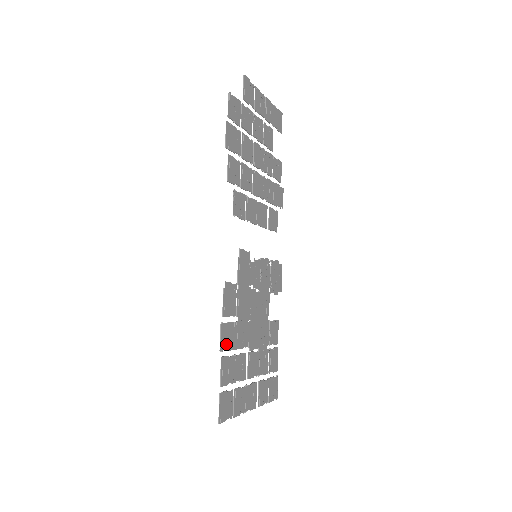
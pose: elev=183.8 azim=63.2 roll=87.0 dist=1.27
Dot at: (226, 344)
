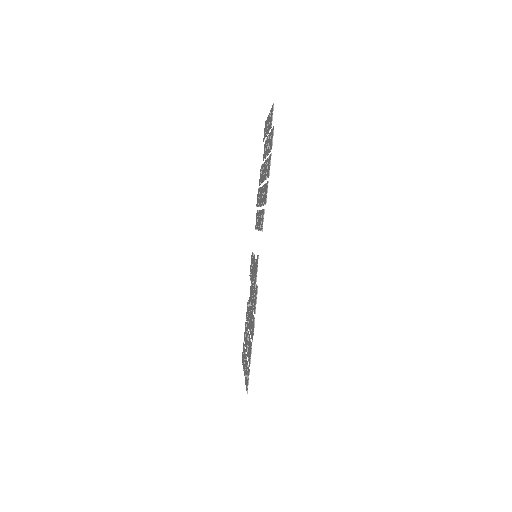
Dot at: (252, 334)
